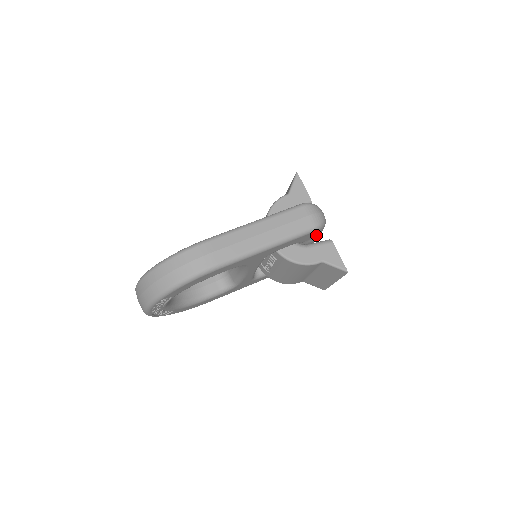
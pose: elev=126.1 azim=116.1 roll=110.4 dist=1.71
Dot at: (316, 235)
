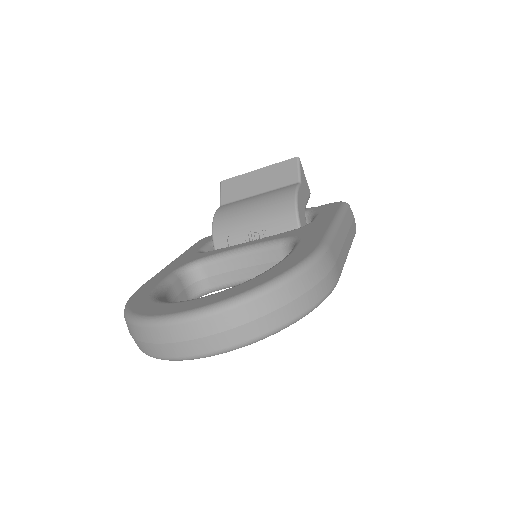
Dot at: occluded
